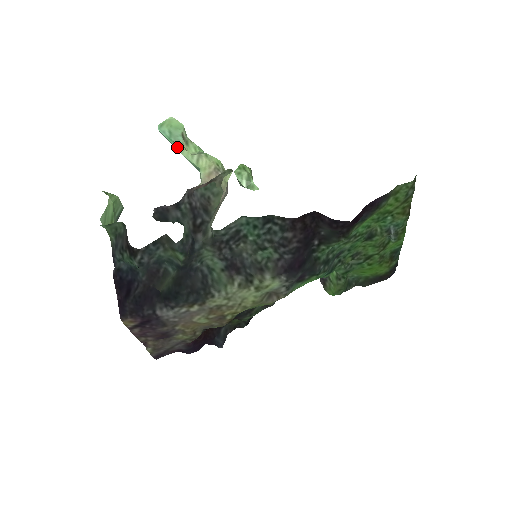
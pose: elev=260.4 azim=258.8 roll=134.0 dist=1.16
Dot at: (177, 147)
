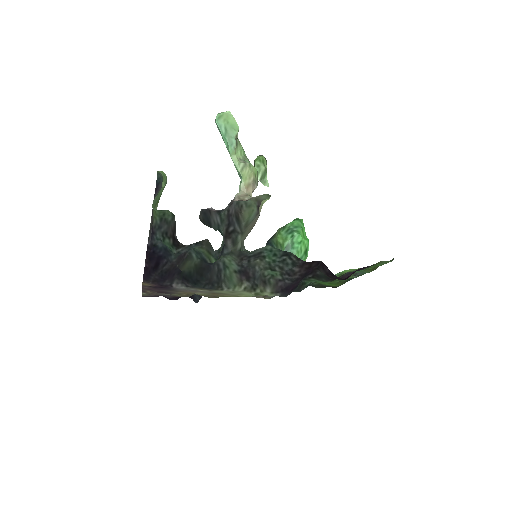
Dot at: (229, 149)
